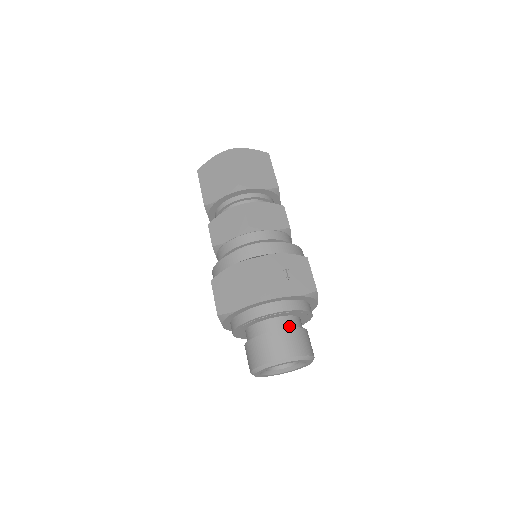
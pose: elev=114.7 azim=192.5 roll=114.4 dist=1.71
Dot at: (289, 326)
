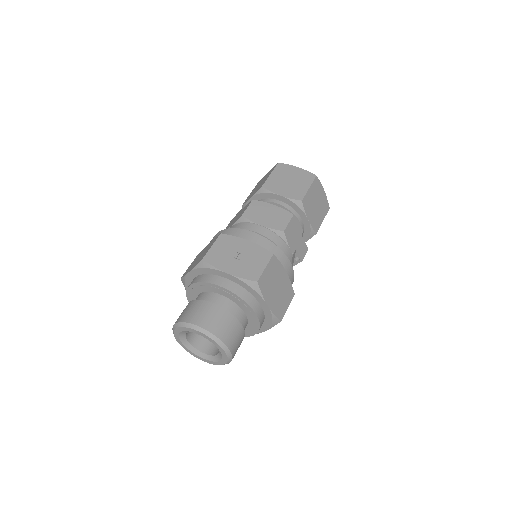
Dot at: (217, 304)
